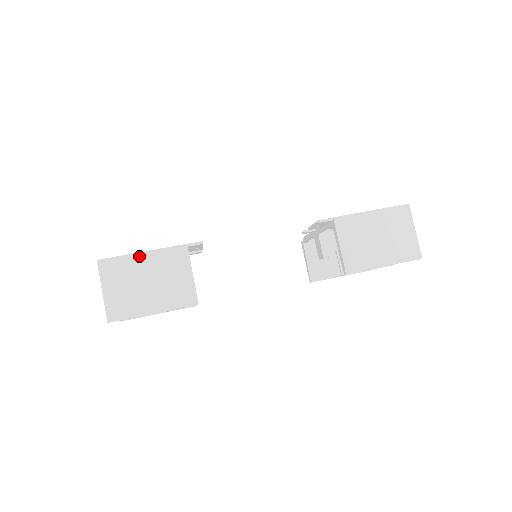
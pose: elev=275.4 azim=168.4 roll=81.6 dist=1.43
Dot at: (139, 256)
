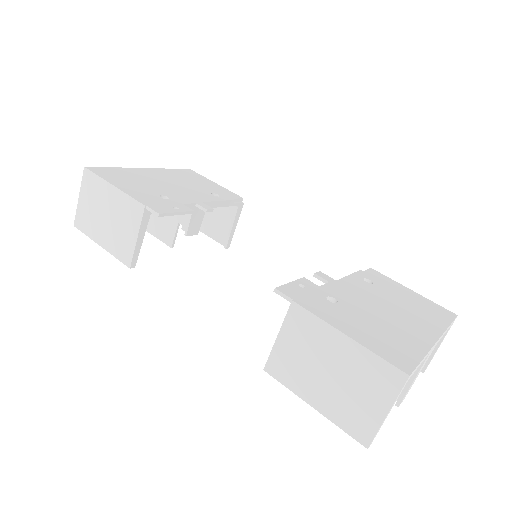
Dot at: (109, 187)
